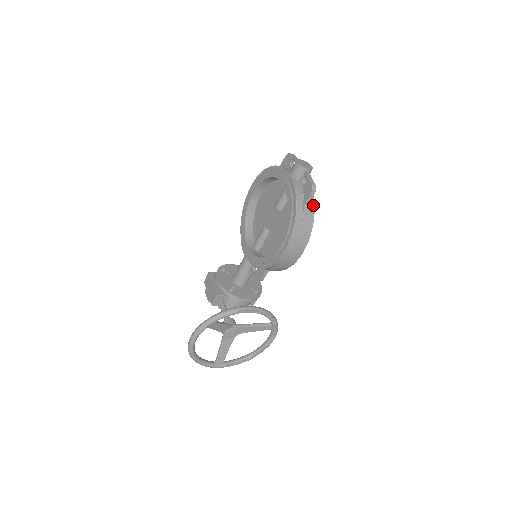
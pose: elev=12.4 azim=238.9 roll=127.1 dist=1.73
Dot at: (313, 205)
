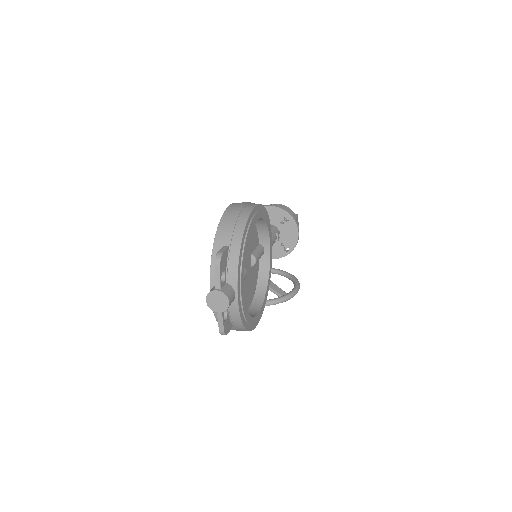
Dot at: (241, 325)
